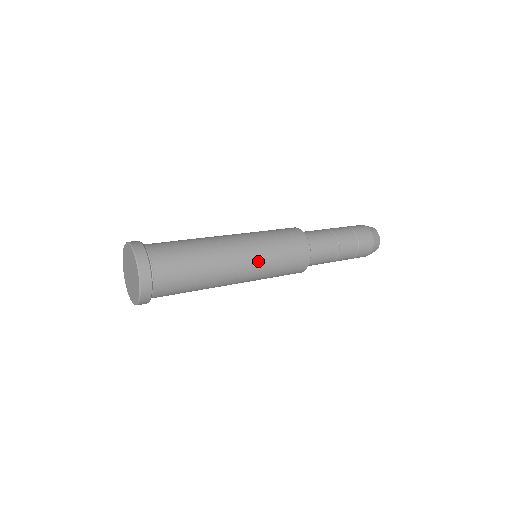
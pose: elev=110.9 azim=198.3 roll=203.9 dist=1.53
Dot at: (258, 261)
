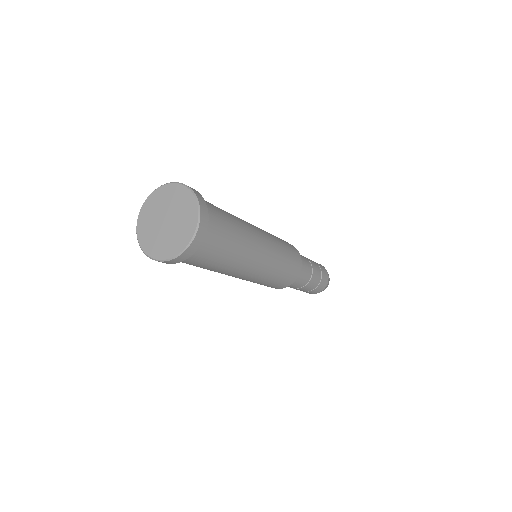
Dot at: (260, 276)
